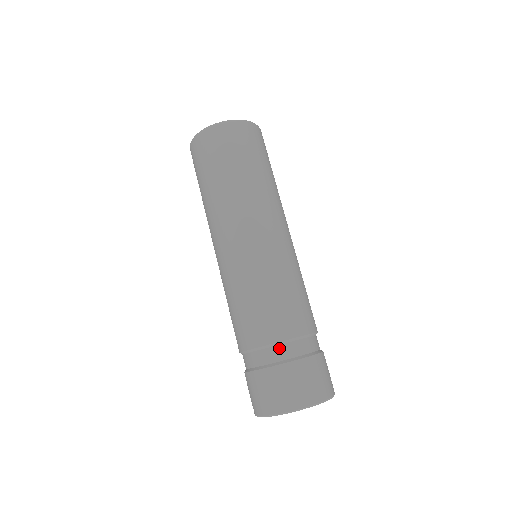
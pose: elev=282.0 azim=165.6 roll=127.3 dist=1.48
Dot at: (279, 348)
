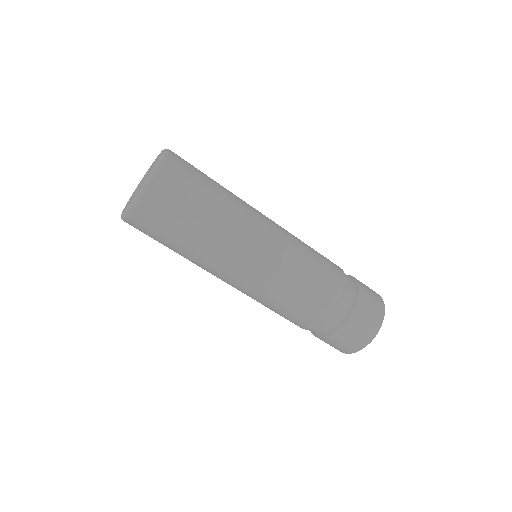
Dot at: (320, 328)
